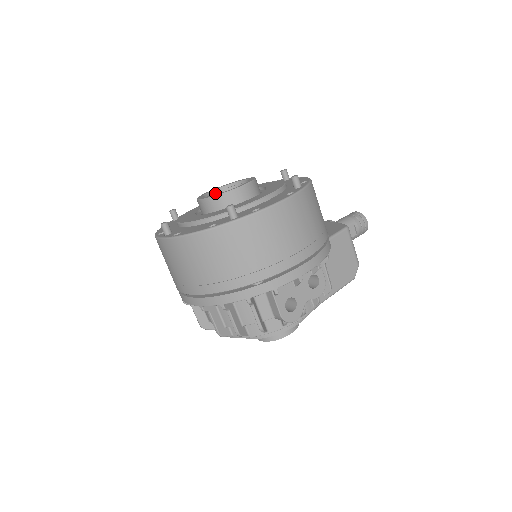
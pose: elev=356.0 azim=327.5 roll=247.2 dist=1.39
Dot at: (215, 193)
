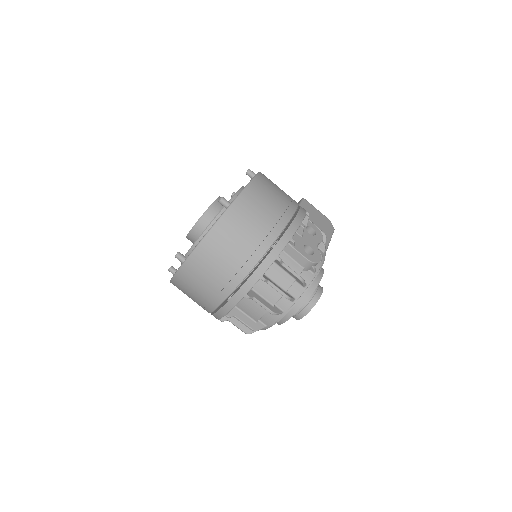
Dot at: occluded
